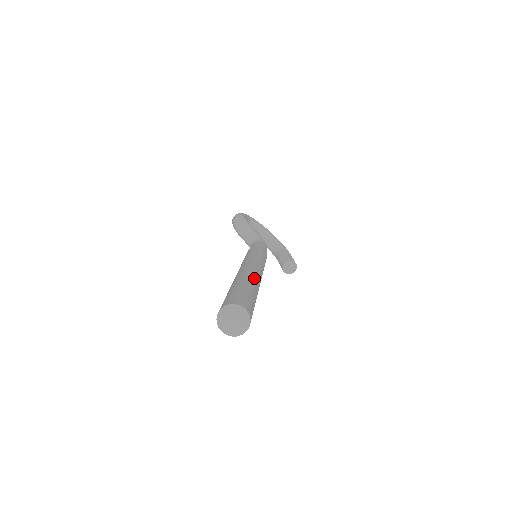
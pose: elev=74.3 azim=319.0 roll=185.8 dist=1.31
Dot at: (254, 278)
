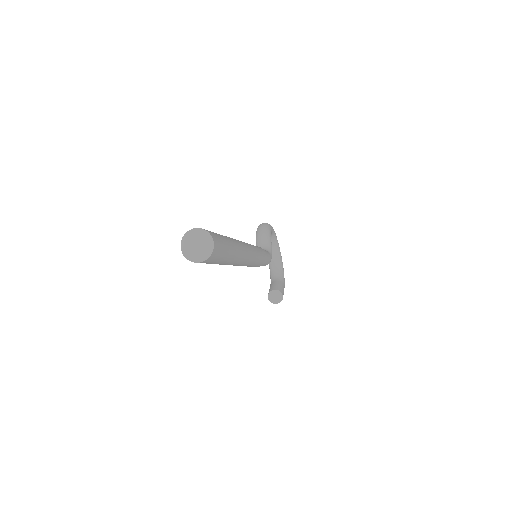
Dot at: (241, 248)
